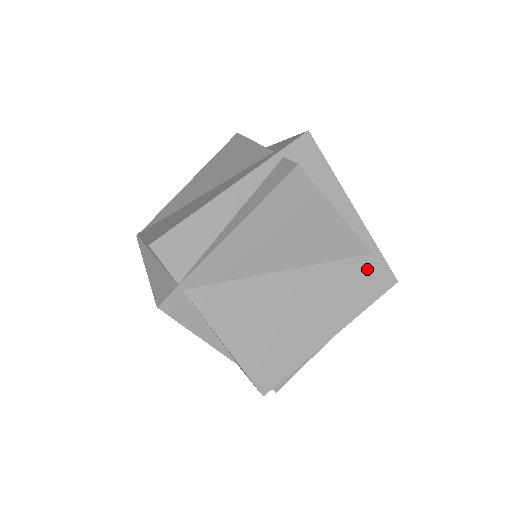
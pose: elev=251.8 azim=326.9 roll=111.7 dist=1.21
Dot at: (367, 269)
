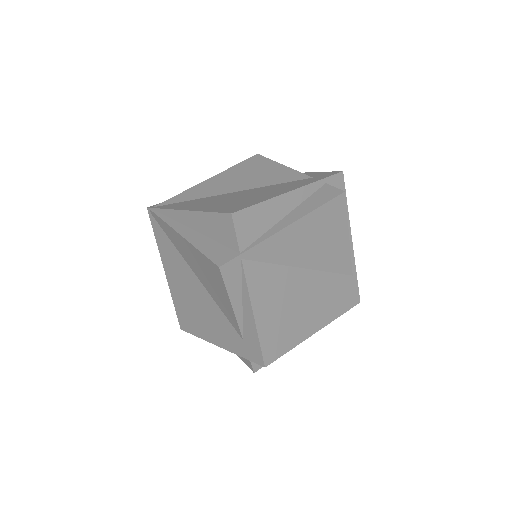
Dot at: (347, 286)
